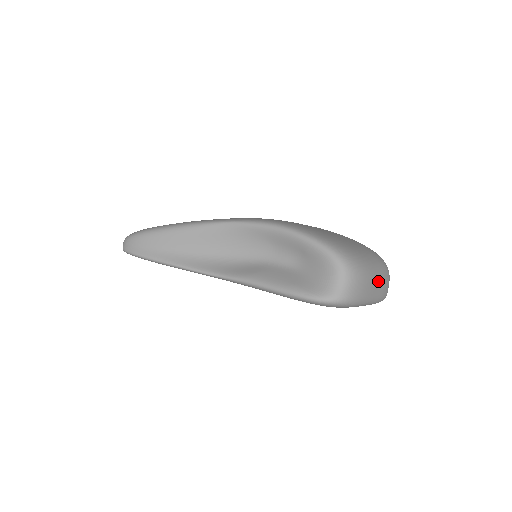
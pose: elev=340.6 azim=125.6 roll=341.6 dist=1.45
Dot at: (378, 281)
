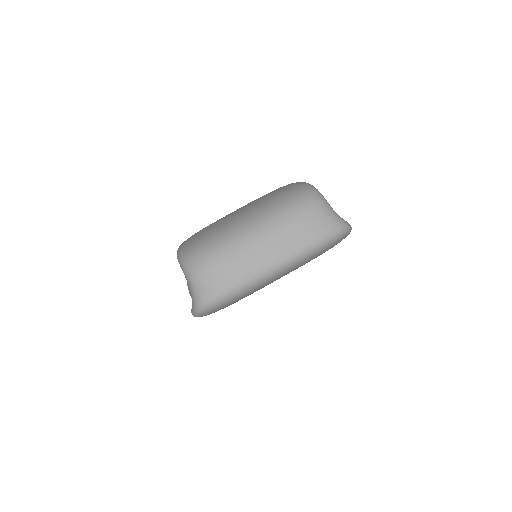
Dot at: (263, 243)
